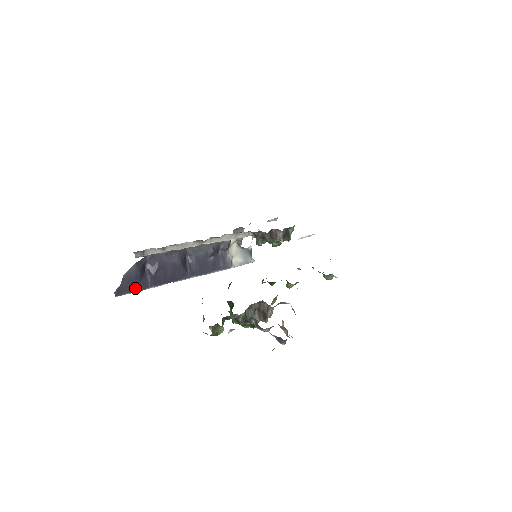
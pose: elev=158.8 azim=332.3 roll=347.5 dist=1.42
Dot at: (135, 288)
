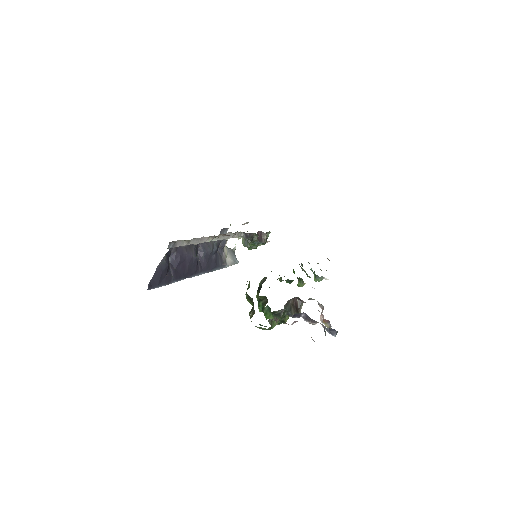
Dot at: (162, 282)
